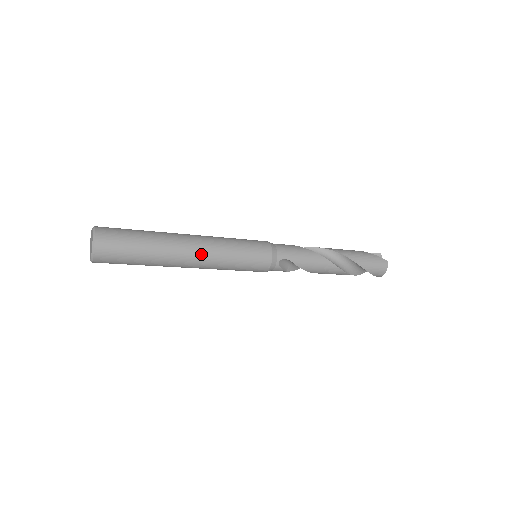
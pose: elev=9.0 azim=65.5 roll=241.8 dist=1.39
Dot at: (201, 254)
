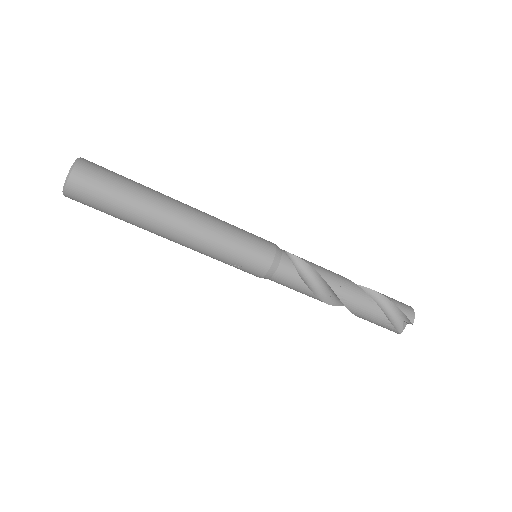
Dot at: (195, 209)
